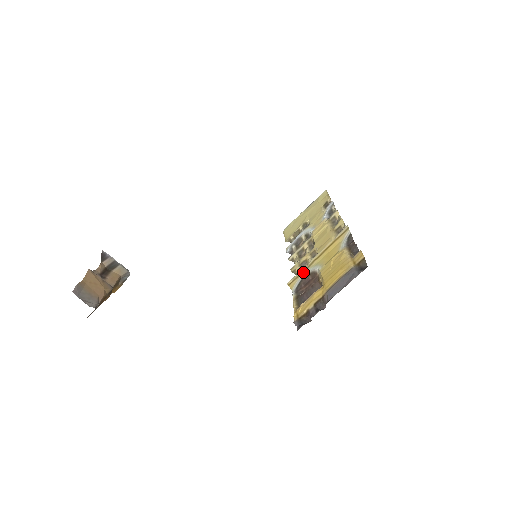
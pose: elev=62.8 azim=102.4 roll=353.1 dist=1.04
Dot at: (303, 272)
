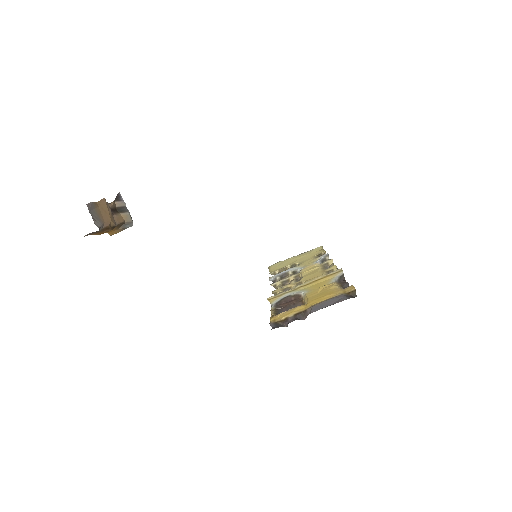
Dot at: (287, 293)
